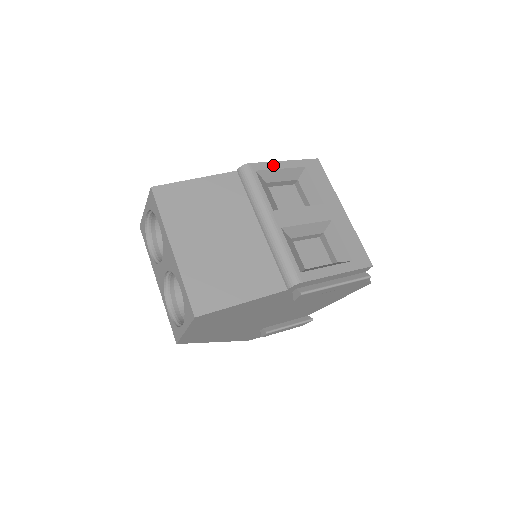
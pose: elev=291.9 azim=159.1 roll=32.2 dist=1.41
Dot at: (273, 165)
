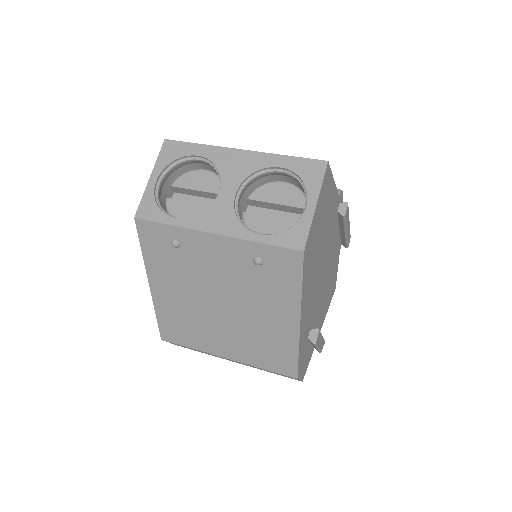
Dot at: occluded
